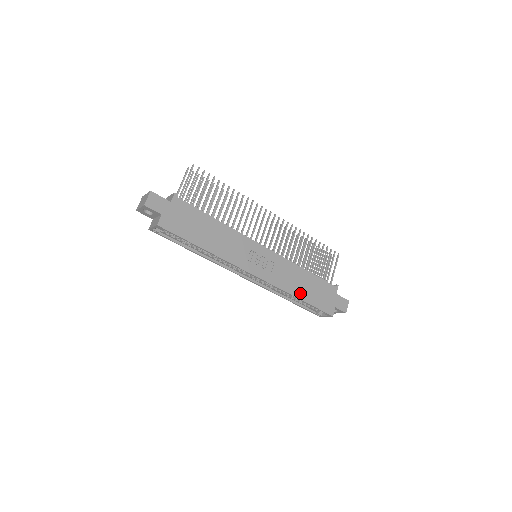
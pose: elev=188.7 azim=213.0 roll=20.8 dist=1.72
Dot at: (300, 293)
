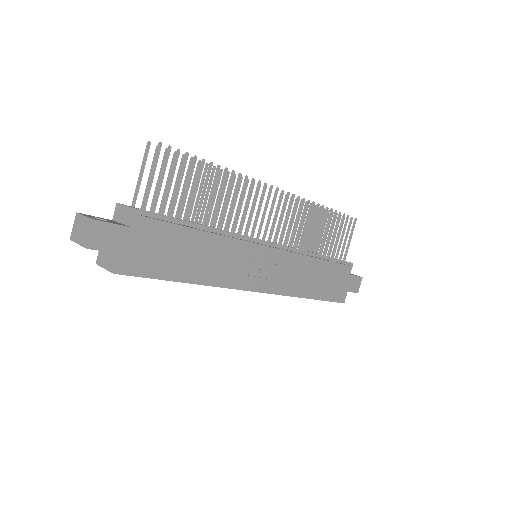
Dot at: (310, 291)
